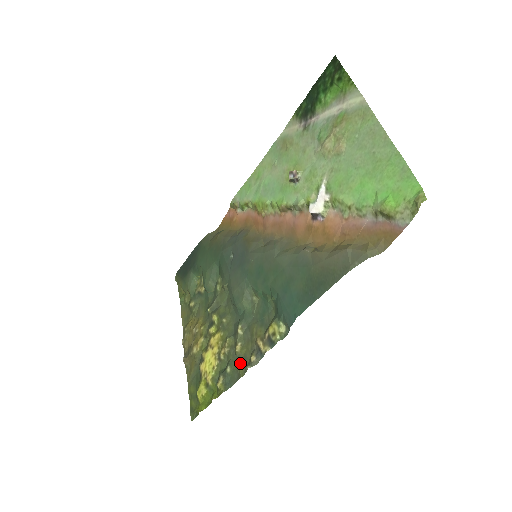
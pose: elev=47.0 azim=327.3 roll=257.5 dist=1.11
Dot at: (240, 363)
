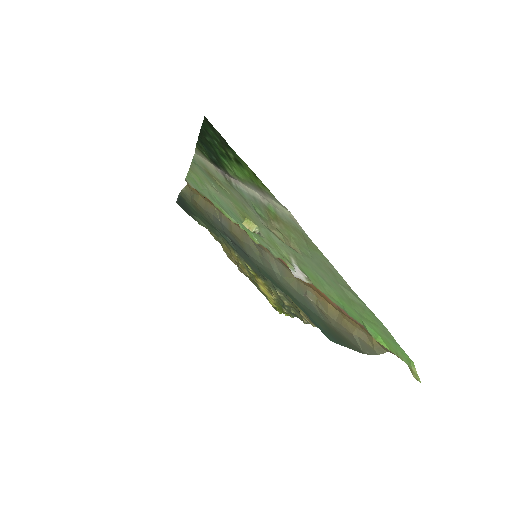
Dot at: (294, 312)
